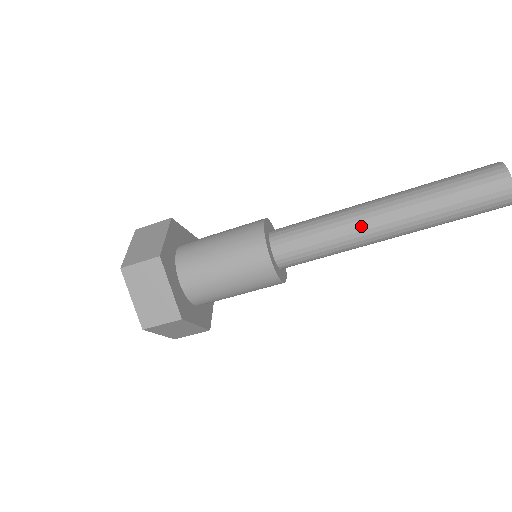
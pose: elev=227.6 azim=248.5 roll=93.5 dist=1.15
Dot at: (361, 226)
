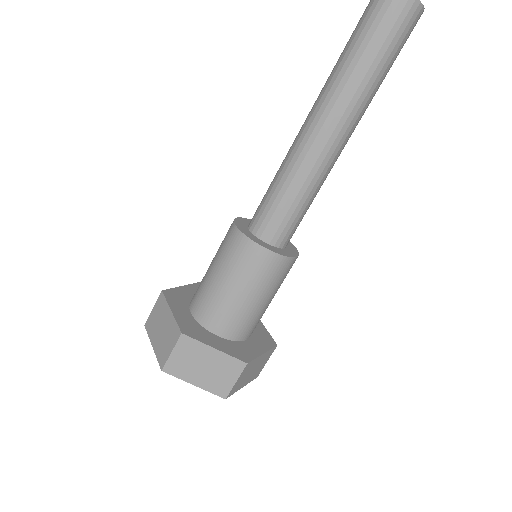
Dot at: (297, 142)
